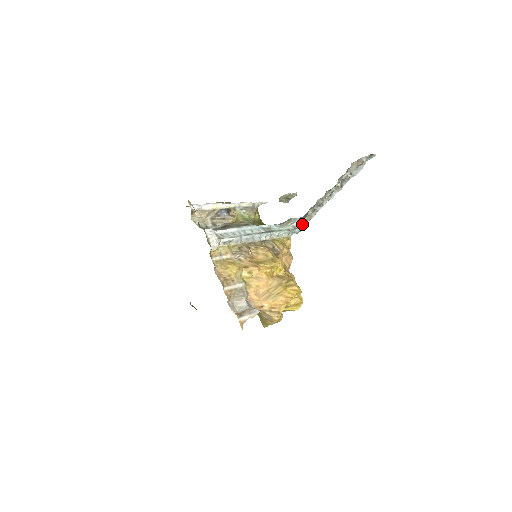
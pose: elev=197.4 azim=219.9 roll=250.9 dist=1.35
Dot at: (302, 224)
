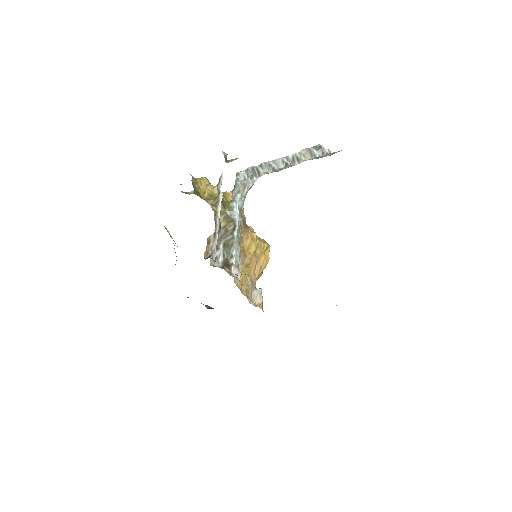
Dot at: occluded
